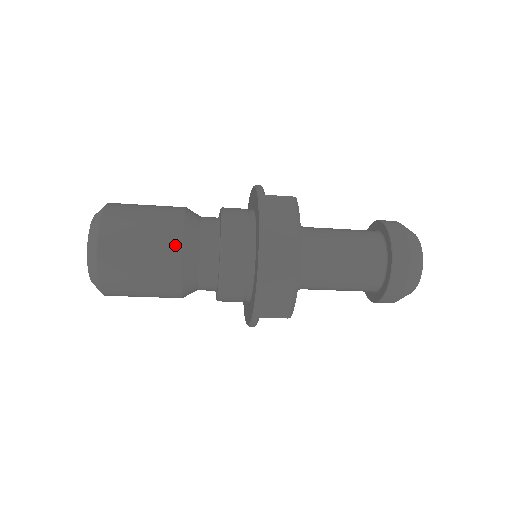
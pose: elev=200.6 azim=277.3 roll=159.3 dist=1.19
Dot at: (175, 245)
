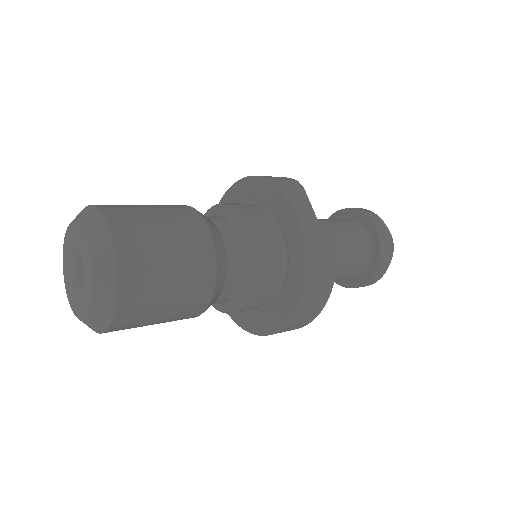
Dot at: (198, 312)
